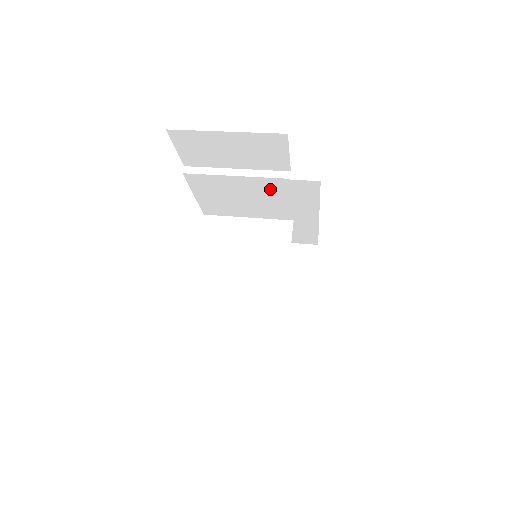
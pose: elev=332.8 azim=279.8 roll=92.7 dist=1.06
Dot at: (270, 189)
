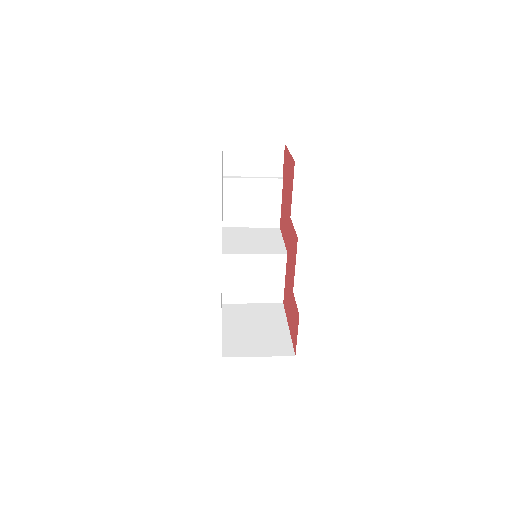
Dot at: (270, 191)
